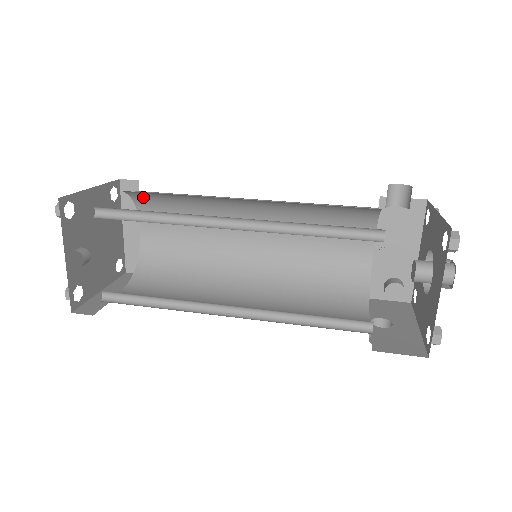
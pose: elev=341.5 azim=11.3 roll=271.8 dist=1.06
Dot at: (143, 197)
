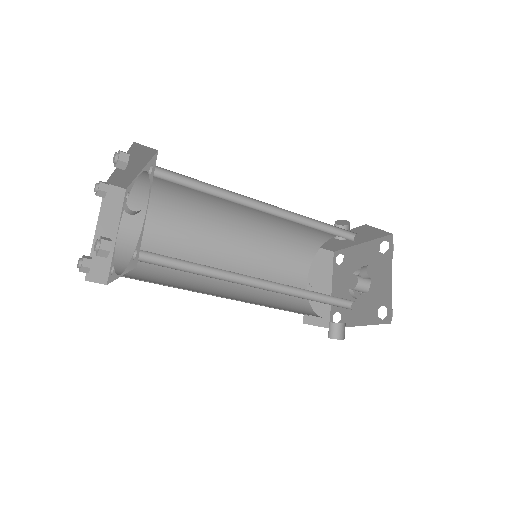
Dot at: (143, 198)
